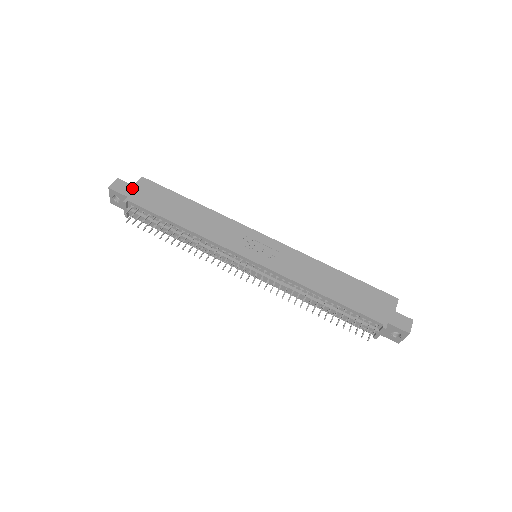
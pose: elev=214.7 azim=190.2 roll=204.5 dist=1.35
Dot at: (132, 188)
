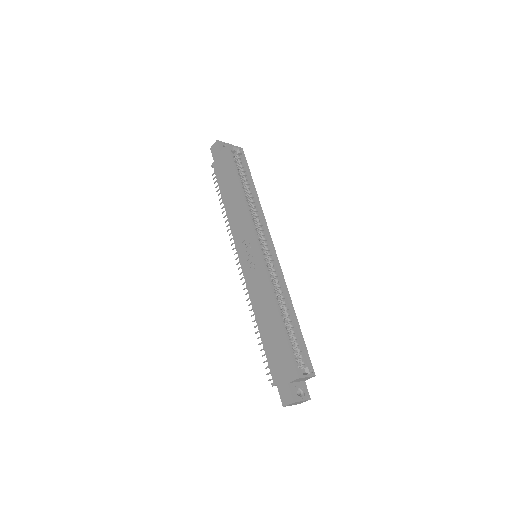
Dot at: (219, 154)
